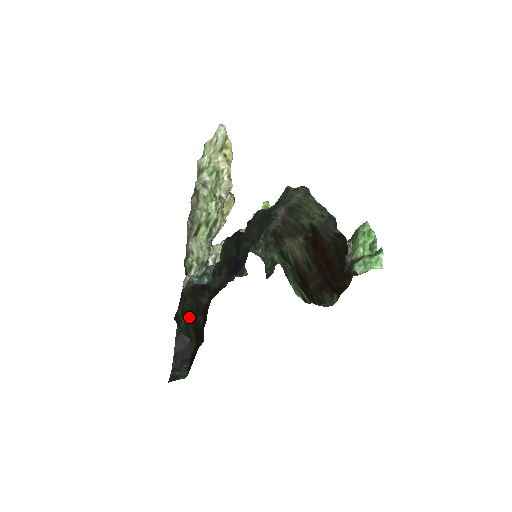
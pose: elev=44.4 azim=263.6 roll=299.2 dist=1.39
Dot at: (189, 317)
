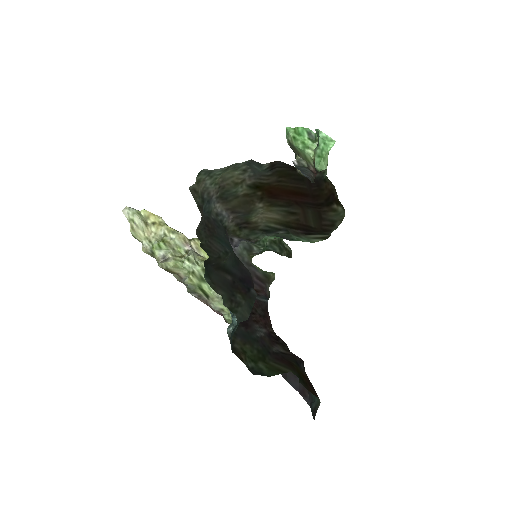
Dot at: (263, 359)
